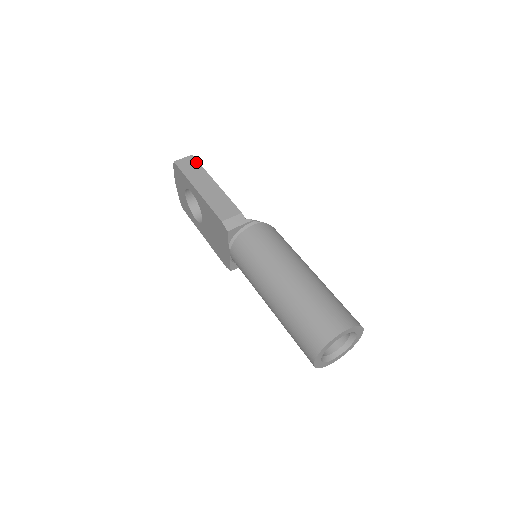
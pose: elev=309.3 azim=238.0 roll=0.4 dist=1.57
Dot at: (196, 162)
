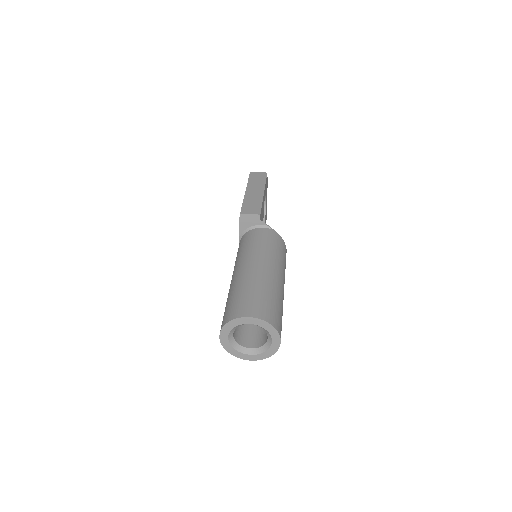
Dot at: (265, 177)
